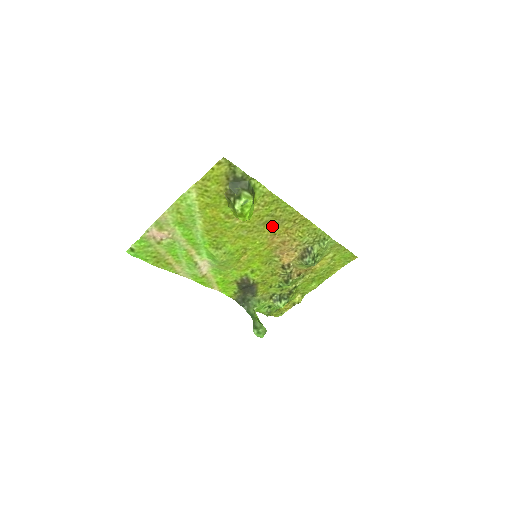
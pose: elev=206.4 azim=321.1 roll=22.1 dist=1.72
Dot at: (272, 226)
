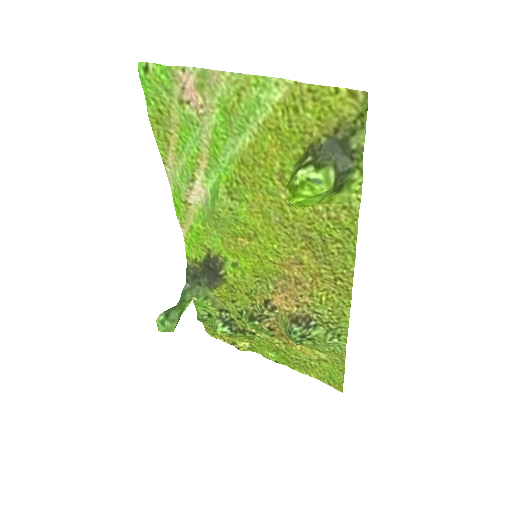
Dot at: (310, 251)
